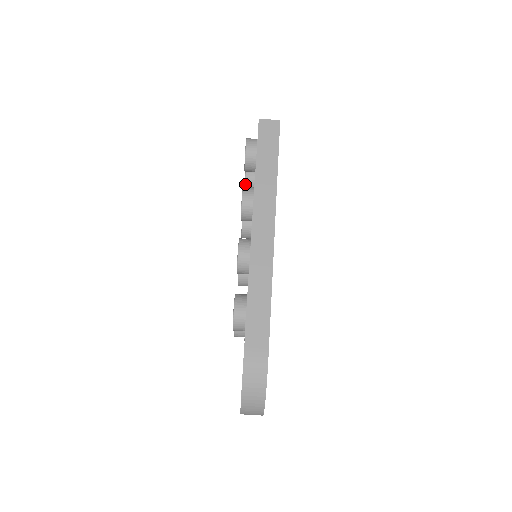
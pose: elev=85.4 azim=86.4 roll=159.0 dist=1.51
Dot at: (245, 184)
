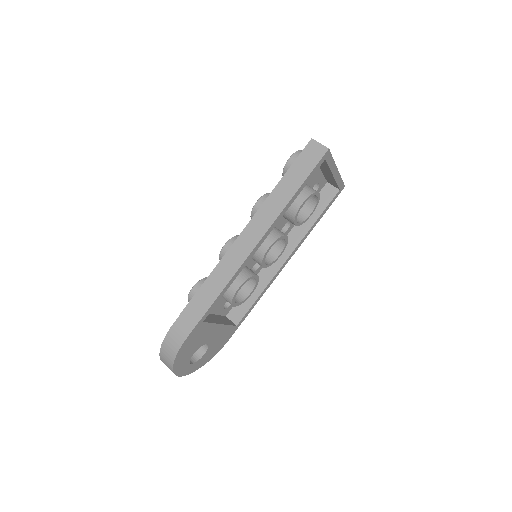
Dot at: occluded
